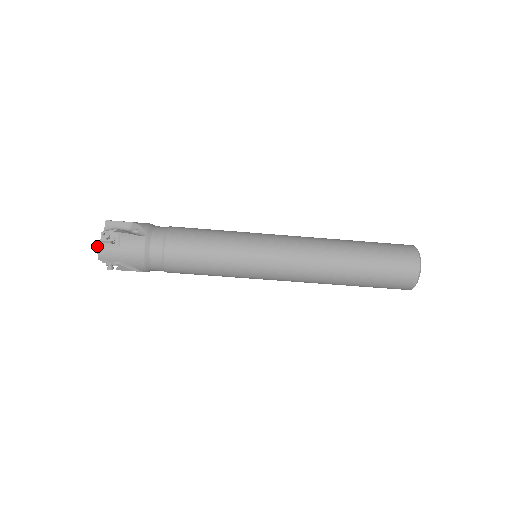
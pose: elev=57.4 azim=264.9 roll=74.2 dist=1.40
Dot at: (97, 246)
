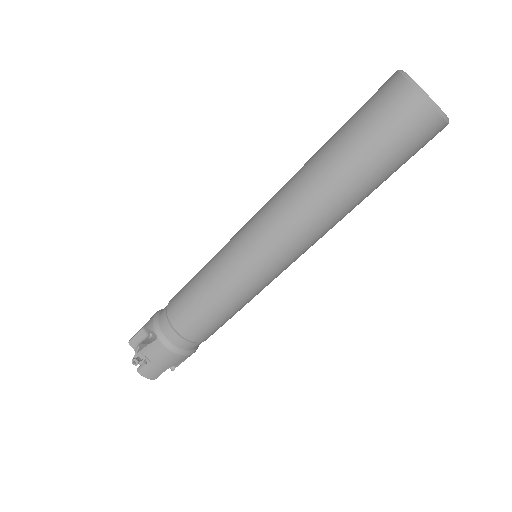
Dot at: occluded
